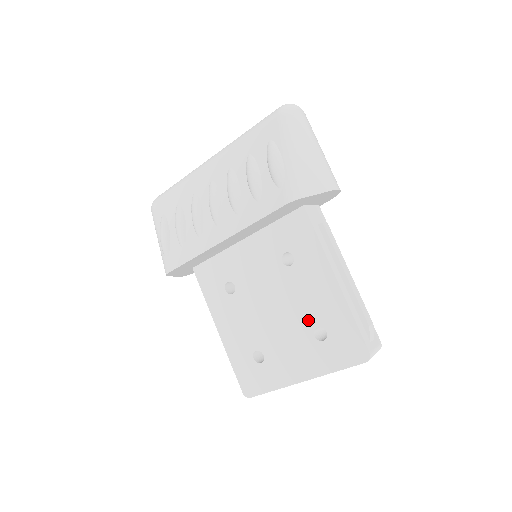
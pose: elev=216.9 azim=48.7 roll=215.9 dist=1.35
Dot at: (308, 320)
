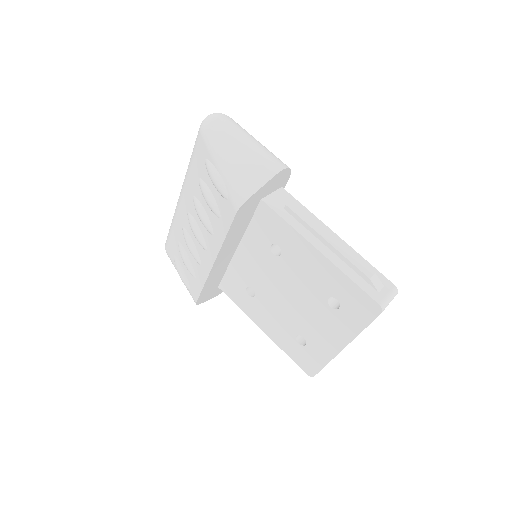
Dot at: (318, 295)
